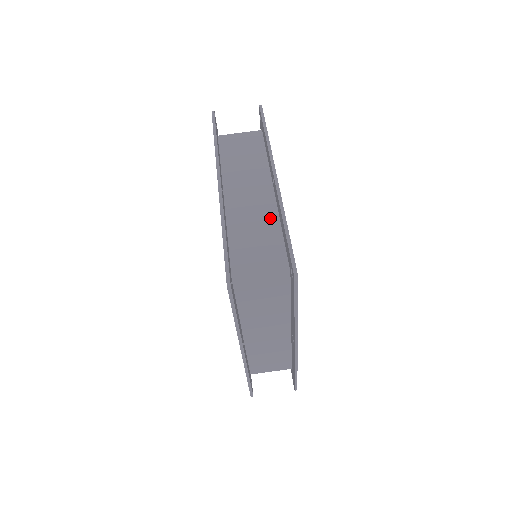
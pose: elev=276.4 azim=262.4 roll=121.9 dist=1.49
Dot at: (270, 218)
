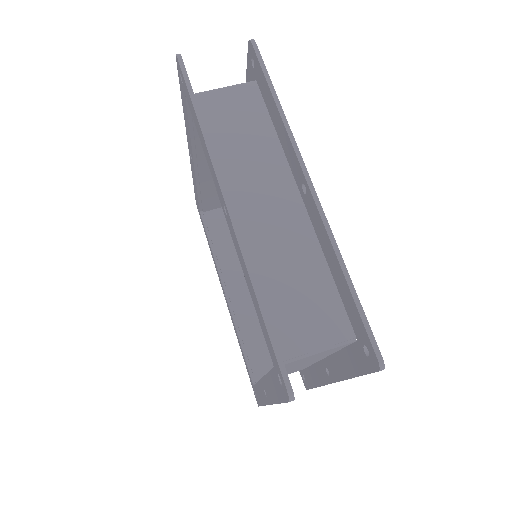
Dot at: (308, 249)
